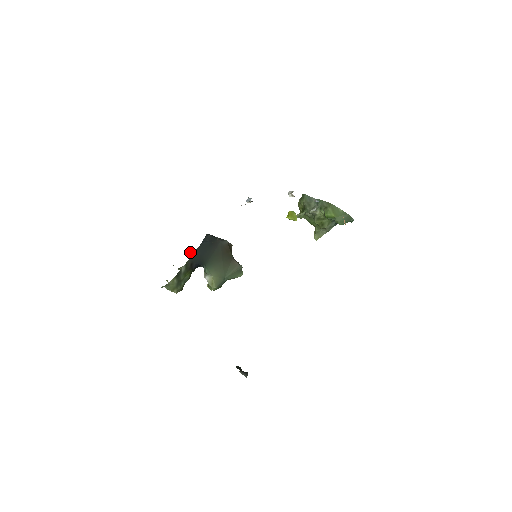
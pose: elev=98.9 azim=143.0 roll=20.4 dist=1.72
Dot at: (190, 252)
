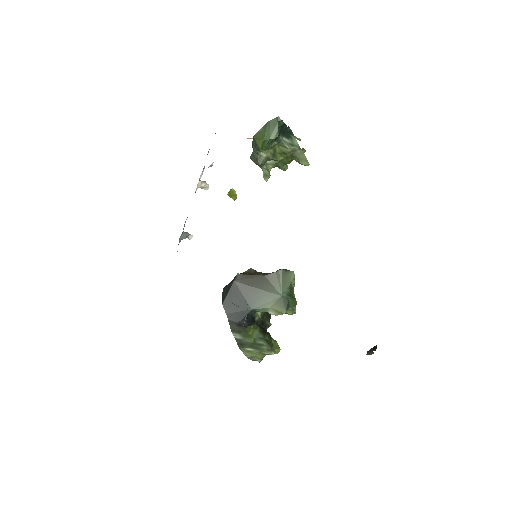
Dot at: occluded
